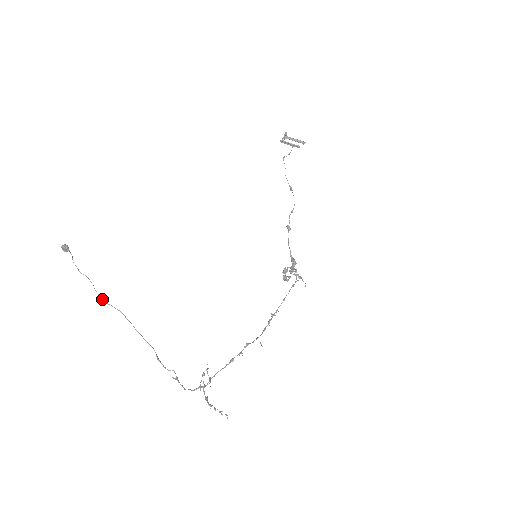
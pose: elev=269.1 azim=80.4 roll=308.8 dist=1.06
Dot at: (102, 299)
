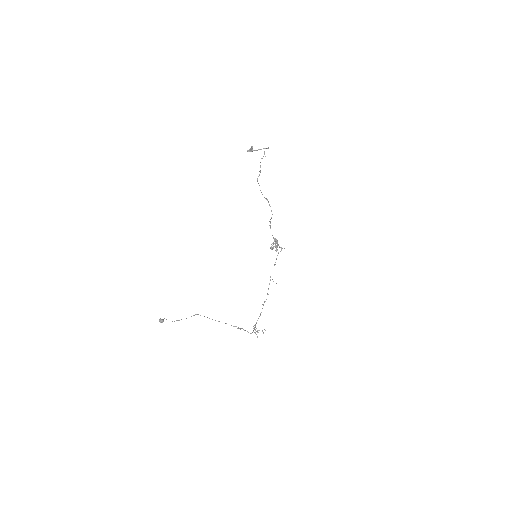
Dot at: occluded
